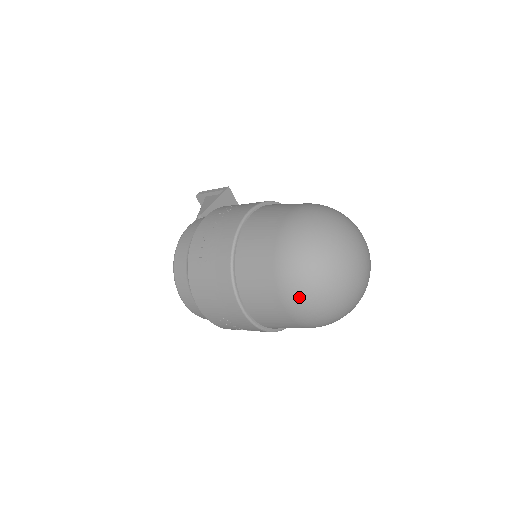
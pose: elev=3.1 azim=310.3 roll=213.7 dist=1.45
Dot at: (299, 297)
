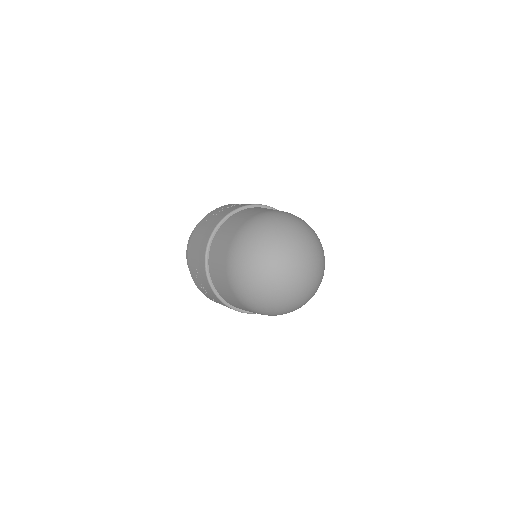
Dot at: (237, 258)
